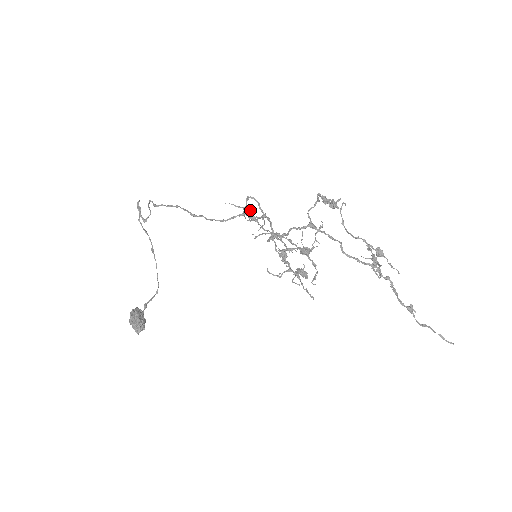
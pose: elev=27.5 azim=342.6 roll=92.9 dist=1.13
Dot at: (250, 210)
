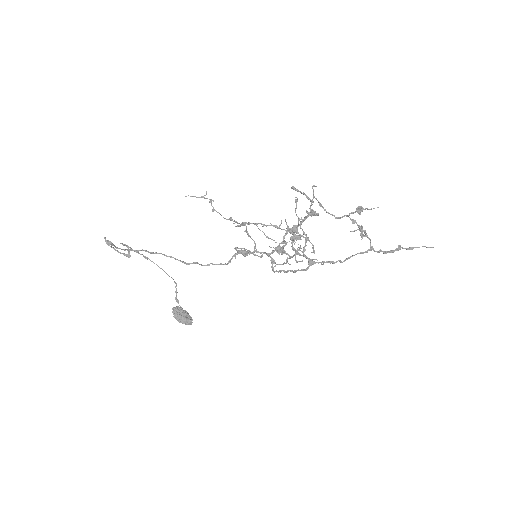
Dot at: (241, 250)
